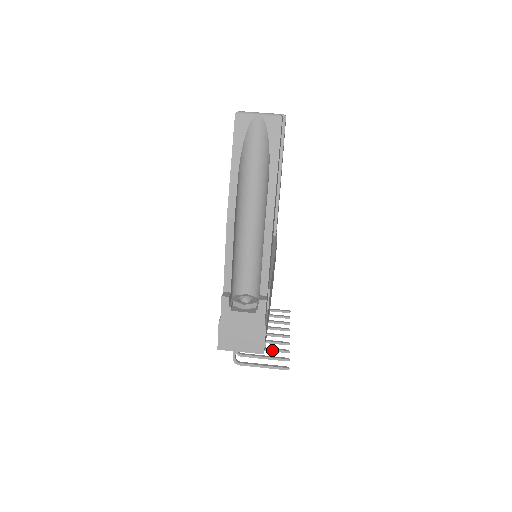
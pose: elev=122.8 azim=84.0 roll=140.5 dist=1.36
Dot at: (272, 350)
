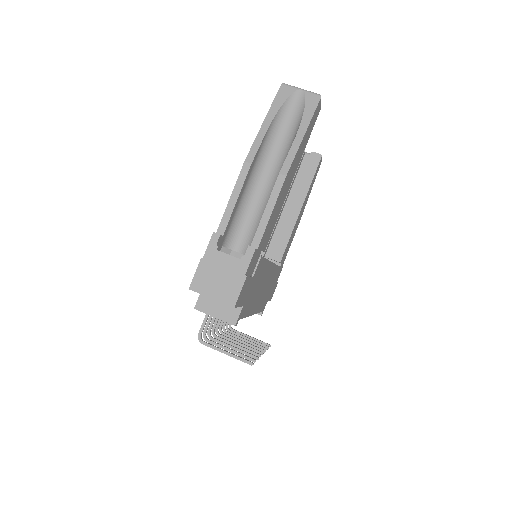
Dot at: (241, 351)
